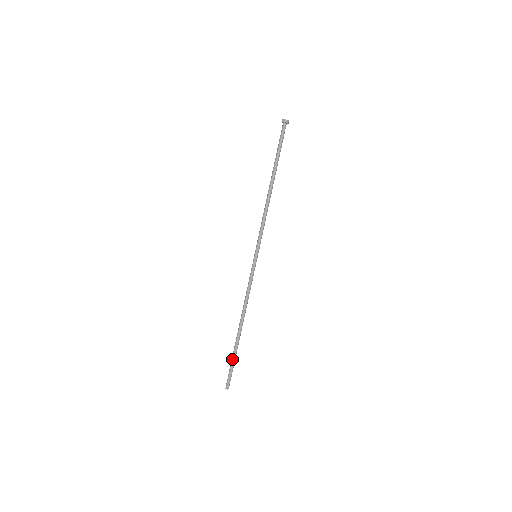
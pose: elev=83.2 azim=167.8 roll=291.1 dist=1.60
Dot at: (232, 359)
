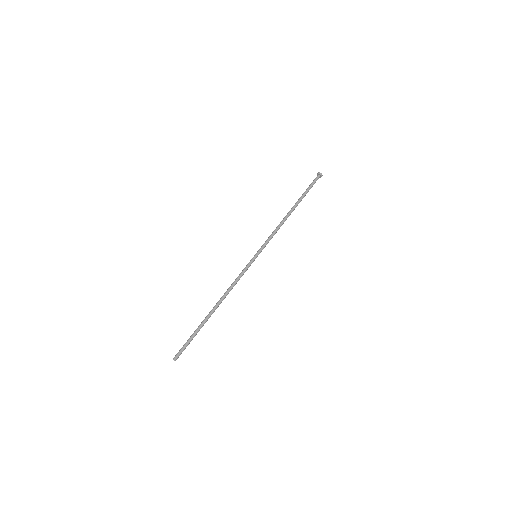
Dot at: (193, 333)
